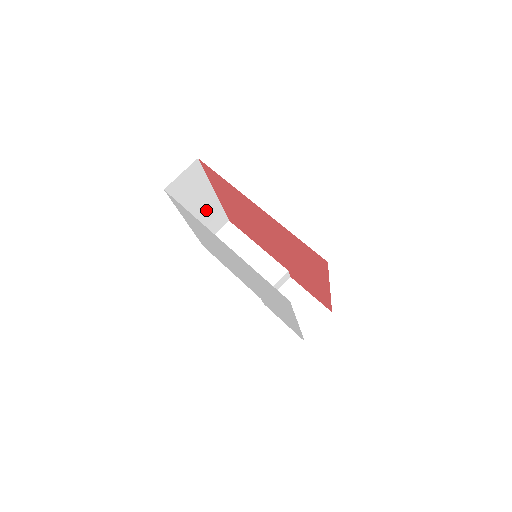
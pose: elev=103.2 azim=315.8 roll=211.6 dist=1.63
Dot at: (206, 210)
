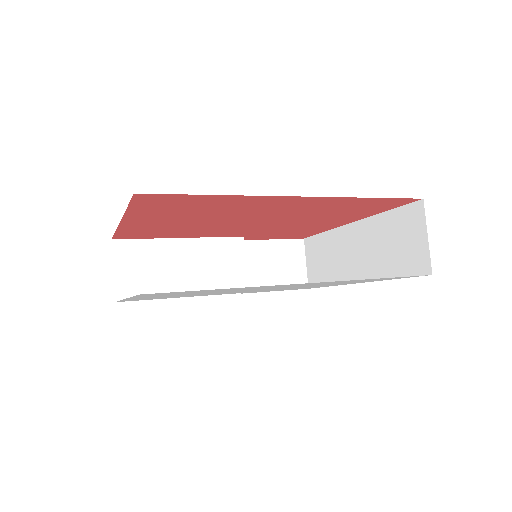
Dot at: occluded
